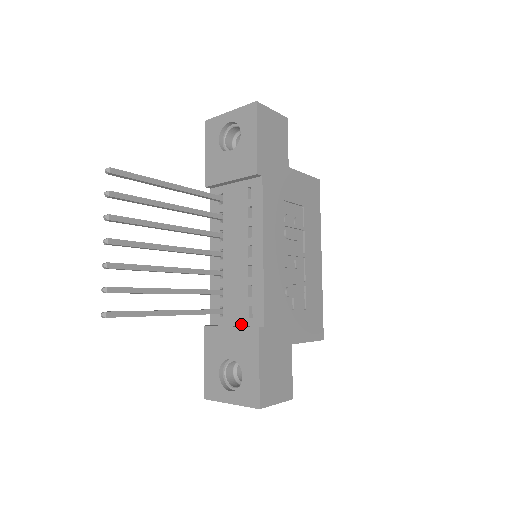
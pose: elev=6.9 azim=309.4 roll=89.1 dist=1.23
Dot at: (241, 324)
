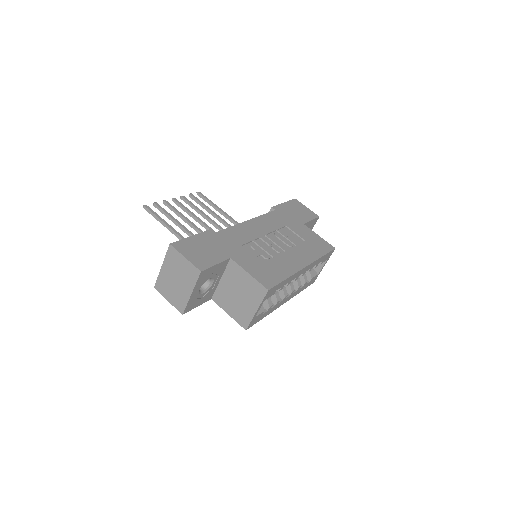
Dot at: occluded
